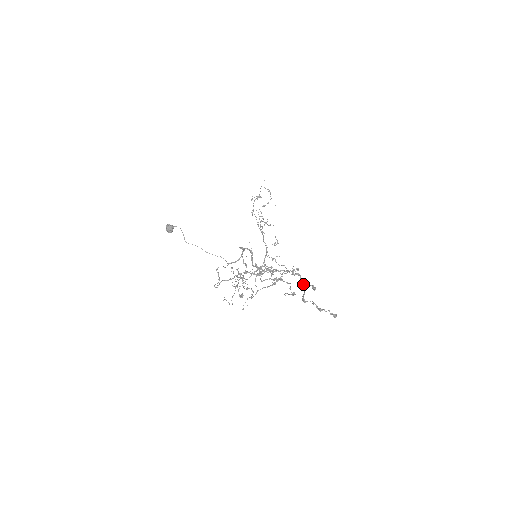
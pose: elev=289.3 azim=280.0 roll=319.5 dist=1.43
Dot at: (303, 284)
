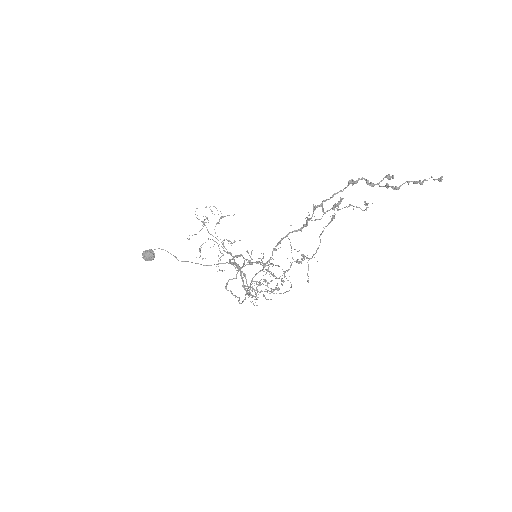
Dot at: (373, 184)
